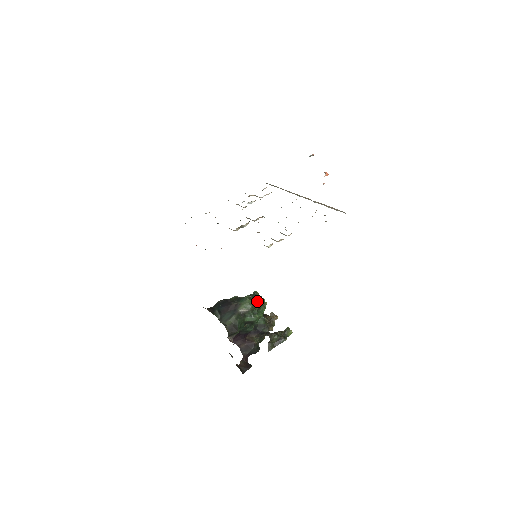
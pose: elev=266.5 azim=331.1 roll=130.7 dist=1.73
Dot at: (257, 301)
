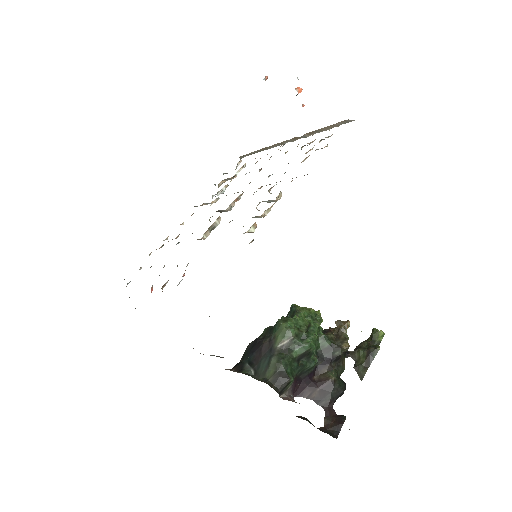
Dot at: (299, 318)
